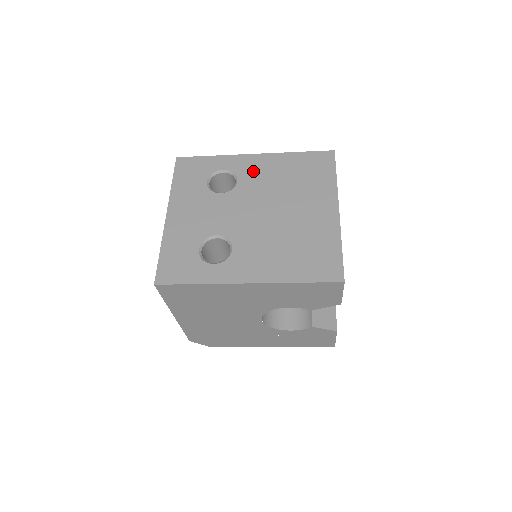
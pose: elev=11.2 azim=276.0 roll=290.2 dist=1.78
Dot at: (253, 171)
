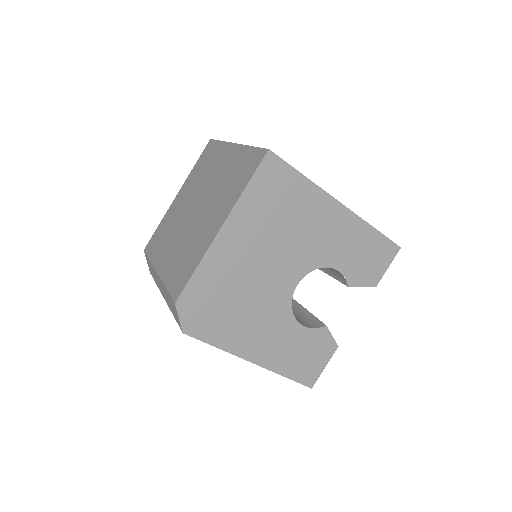
Dot at: occluded
